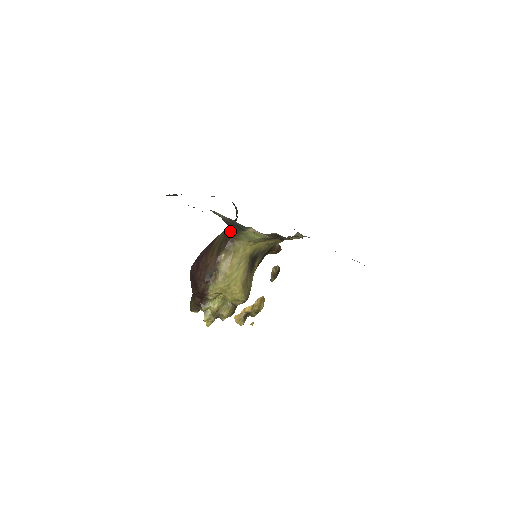
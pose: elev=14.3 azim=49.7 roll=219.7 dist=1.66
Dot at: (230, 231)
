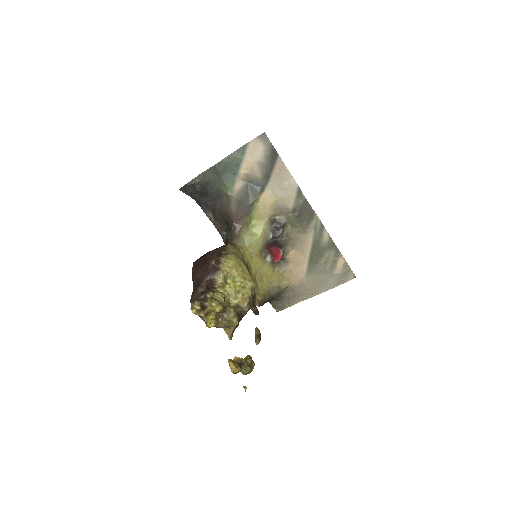
Dot at: (229, 239)
